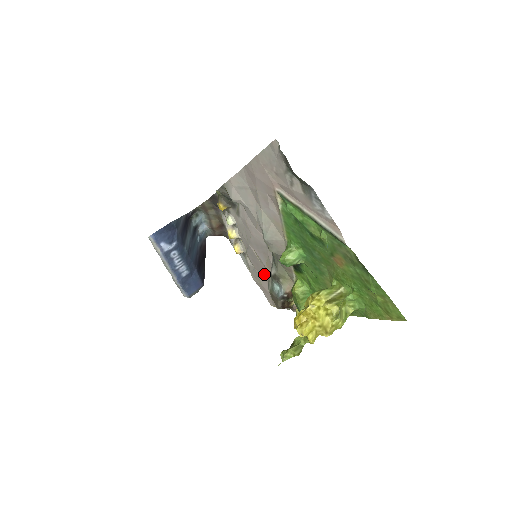
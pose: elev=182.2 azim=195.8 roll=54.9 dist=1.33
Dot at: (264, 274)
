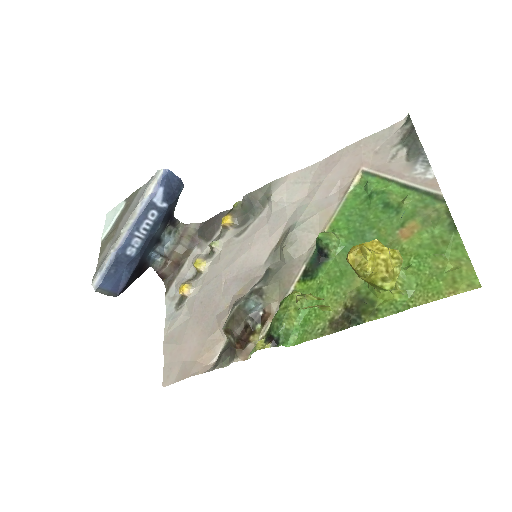
Dot at: (209, 318)
